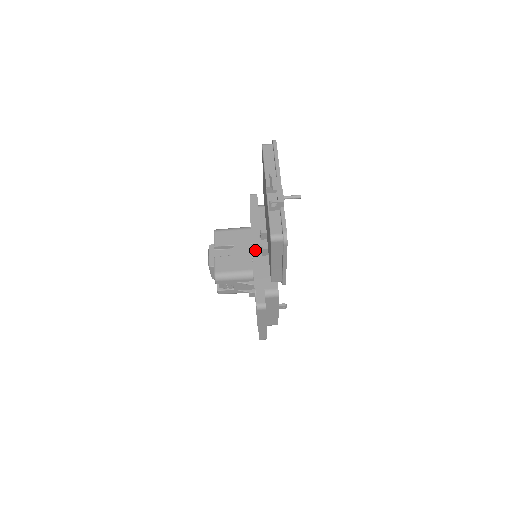
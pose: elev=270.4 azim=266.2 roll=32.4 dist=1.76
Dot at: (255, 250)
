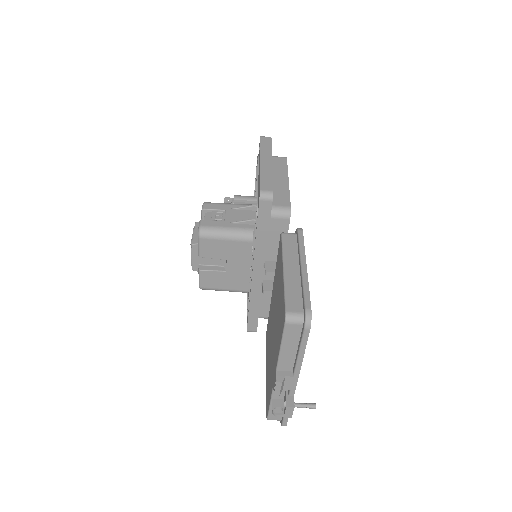
Dot at: (254, 281)
